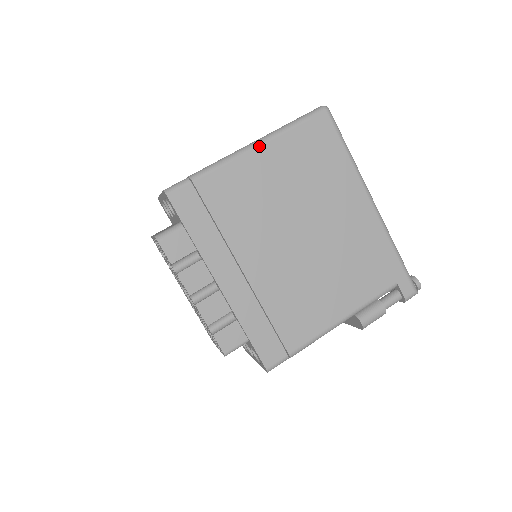
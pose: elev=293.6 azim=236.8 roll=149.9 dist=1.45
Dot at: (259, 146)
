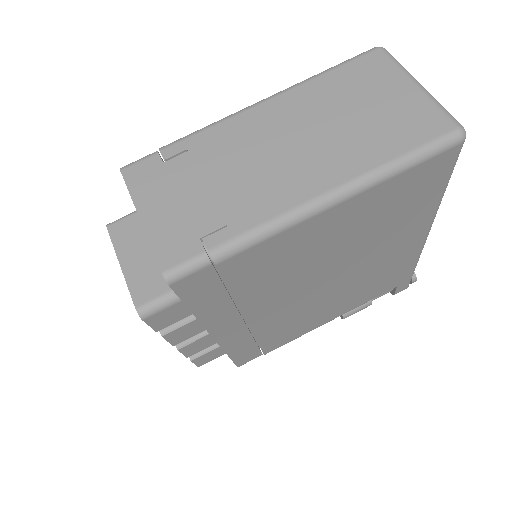
Dot at: (336, 205)
